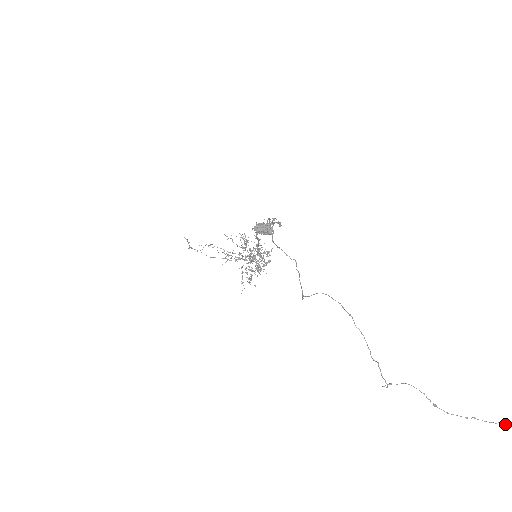
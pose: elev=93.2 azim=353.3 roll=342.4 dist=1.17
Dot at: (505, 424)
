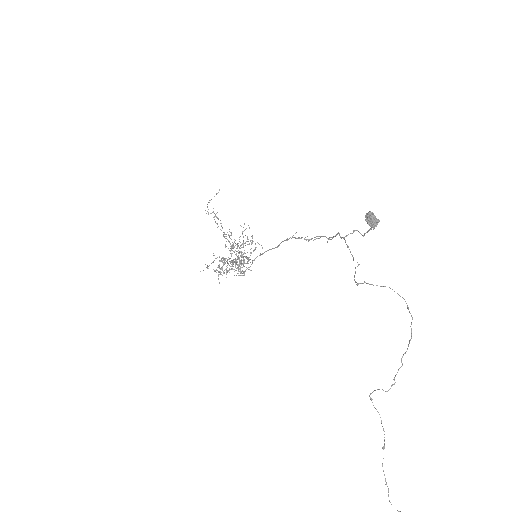
Dot at: out of frame
